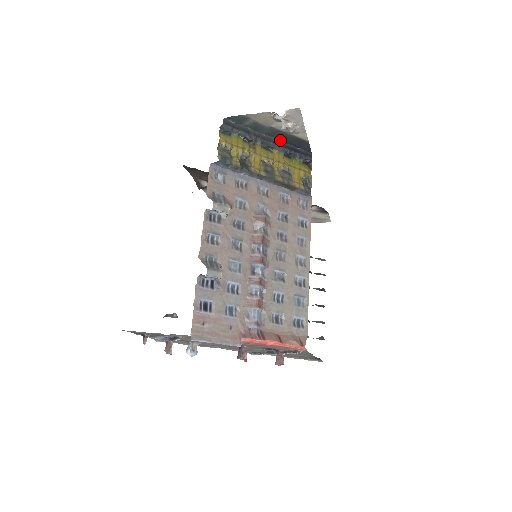
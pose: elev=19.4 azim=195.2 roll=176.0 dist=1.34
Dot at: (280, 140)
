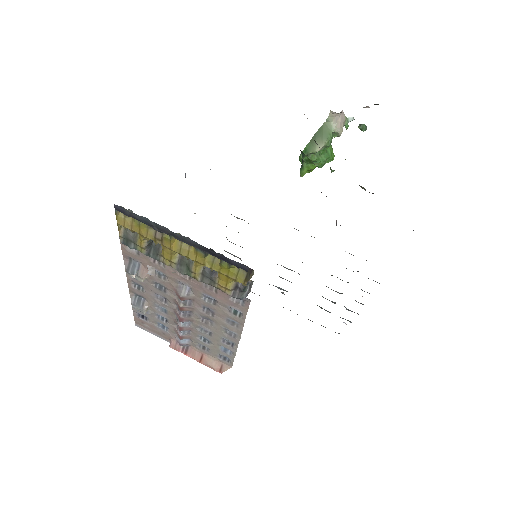
Dot at: (195, 242)
